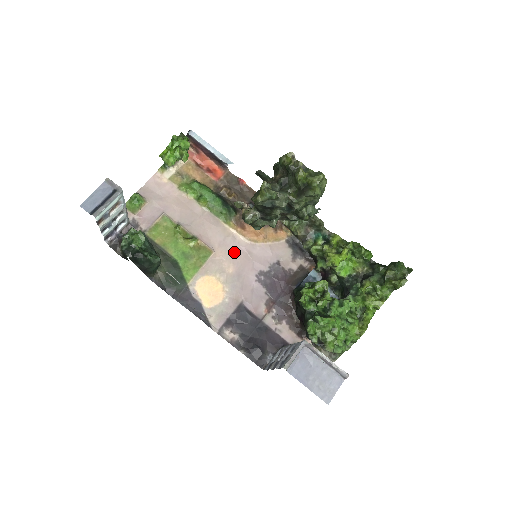
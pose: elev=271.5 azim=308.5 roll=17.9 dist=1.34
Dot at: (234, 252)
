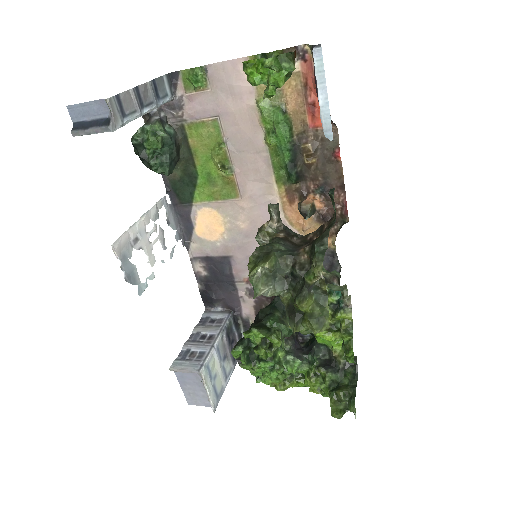
Dot at: (260, 214)
